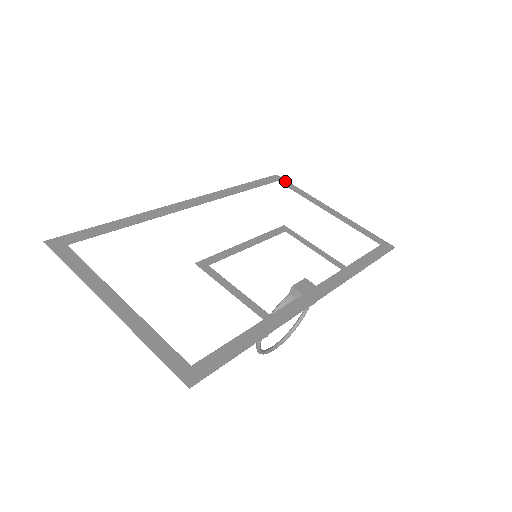
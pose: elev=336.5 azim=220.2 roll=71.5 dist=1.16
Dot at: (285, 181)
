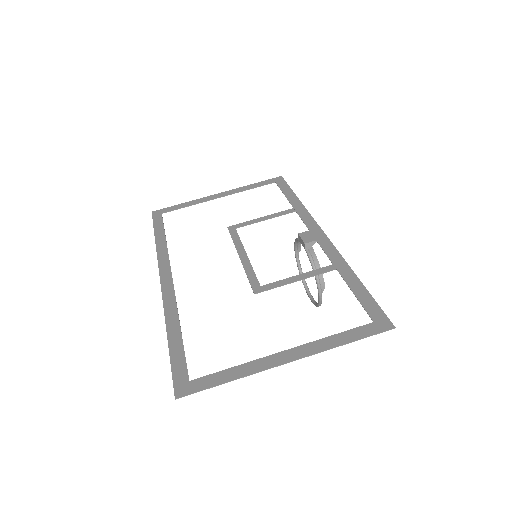
Dot at: (165, 209)
